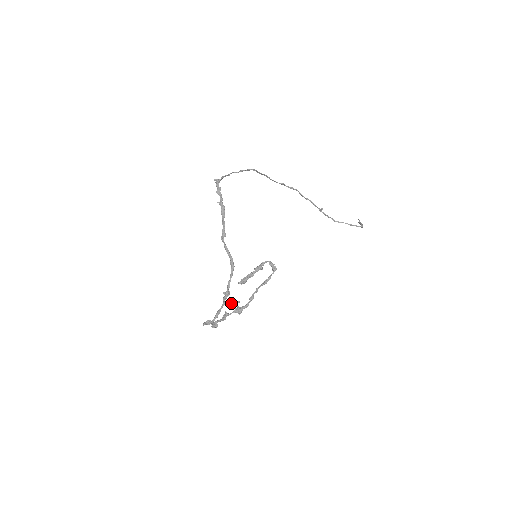
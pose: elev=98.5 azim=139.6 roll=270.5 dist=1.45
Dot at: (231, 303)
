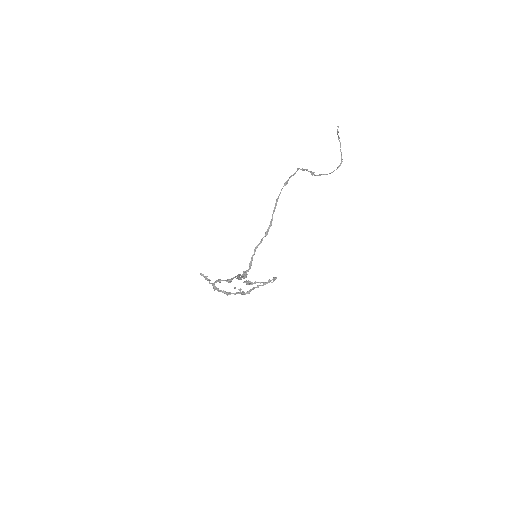
Dot at: occluded
